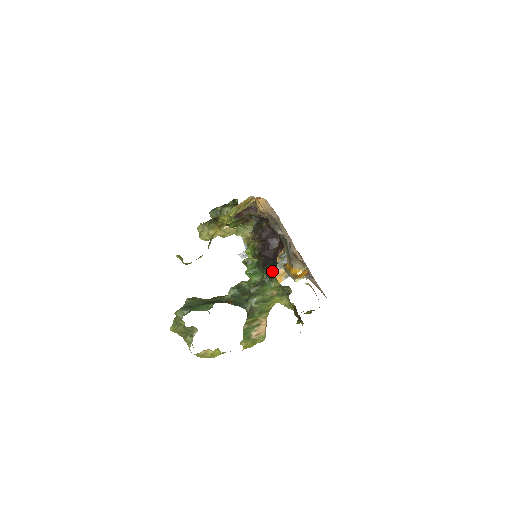
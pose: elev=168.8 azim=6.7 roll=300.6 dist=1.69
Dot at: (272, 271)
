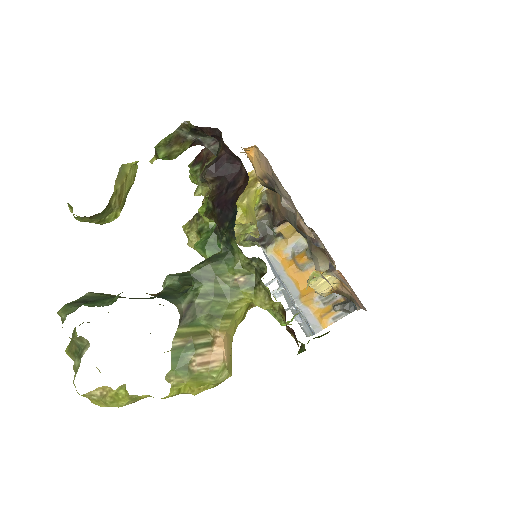
Dot at: (229, 230)
